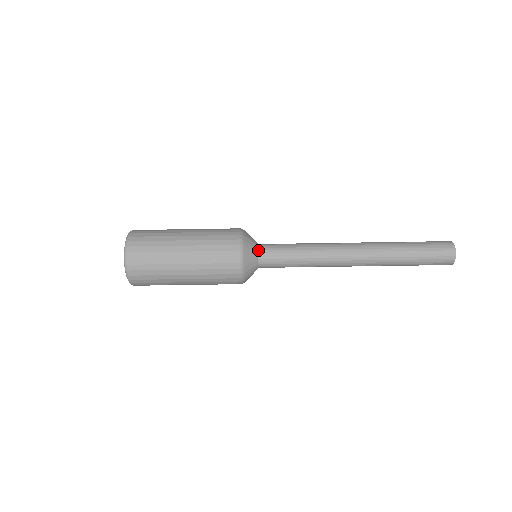
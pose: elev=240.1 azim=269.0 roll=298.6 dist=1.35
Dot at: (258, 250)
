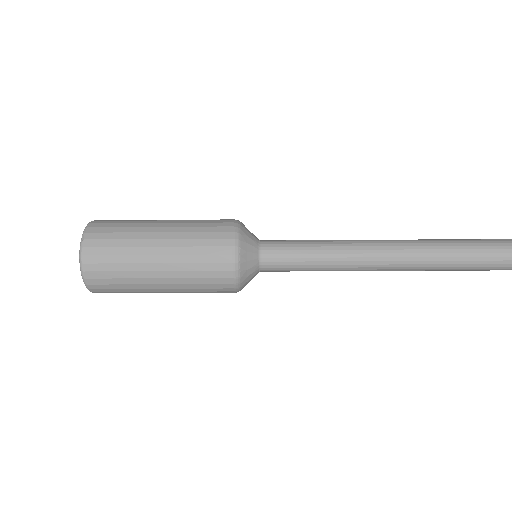
Dot at: (259, 240)
